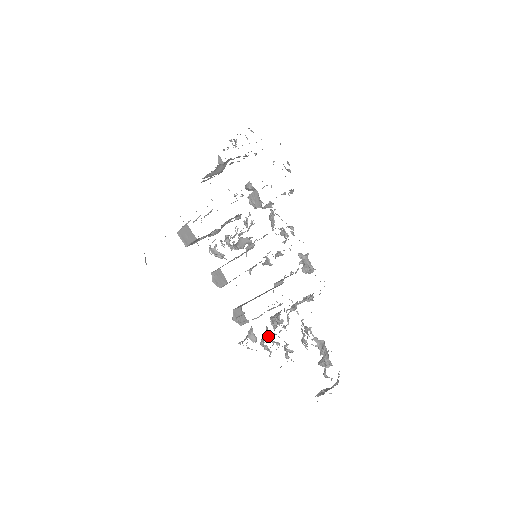
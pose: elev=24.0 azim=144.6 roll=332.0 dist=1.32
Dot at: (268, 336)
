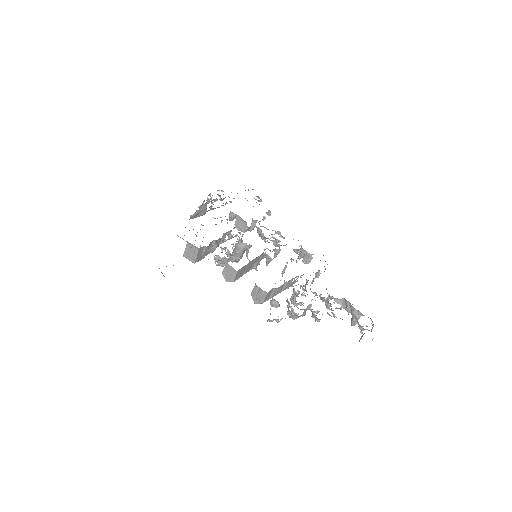
Dot at: (291, 307)
